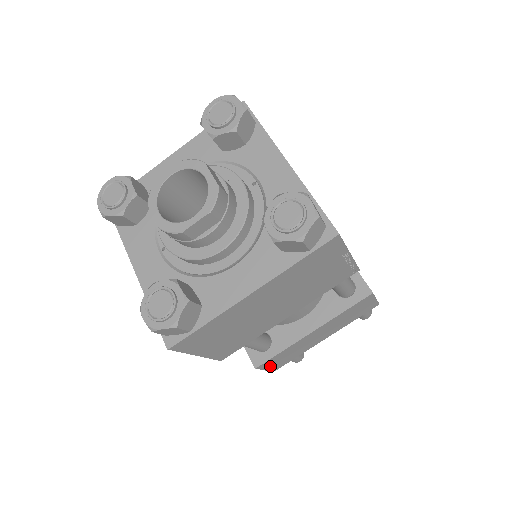
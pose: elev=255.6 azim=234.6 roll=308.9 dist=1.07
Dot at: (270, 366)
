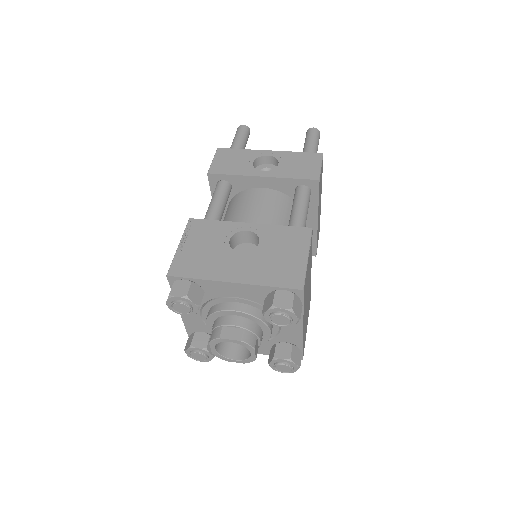
Dot at: occluded
